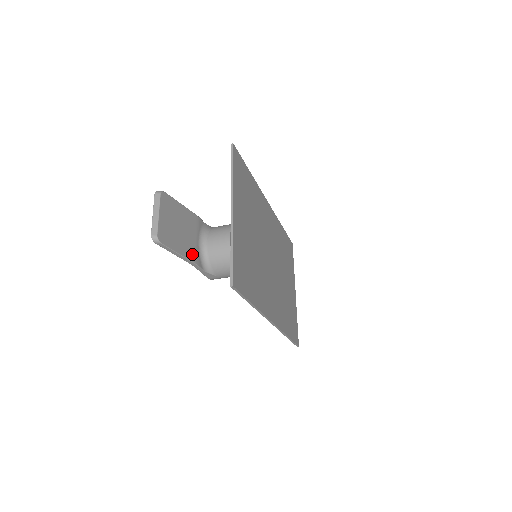
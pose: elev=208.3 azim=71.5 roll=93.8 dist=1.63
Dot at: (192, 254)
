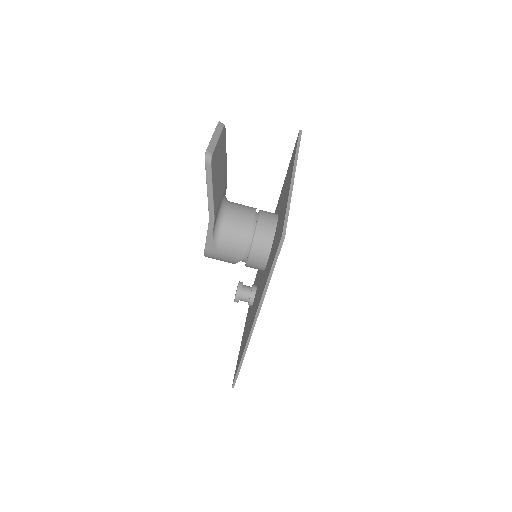
Dot at: (216, 206)
